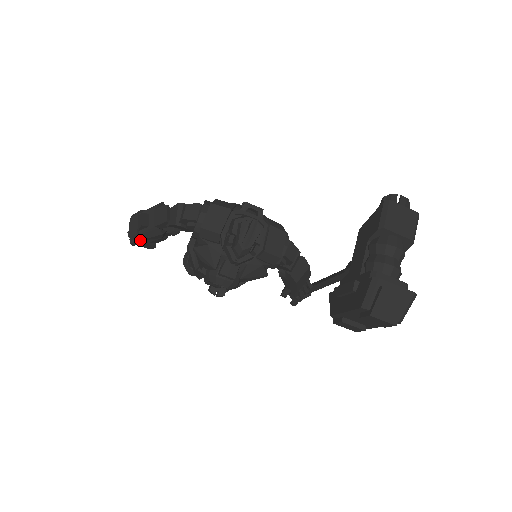
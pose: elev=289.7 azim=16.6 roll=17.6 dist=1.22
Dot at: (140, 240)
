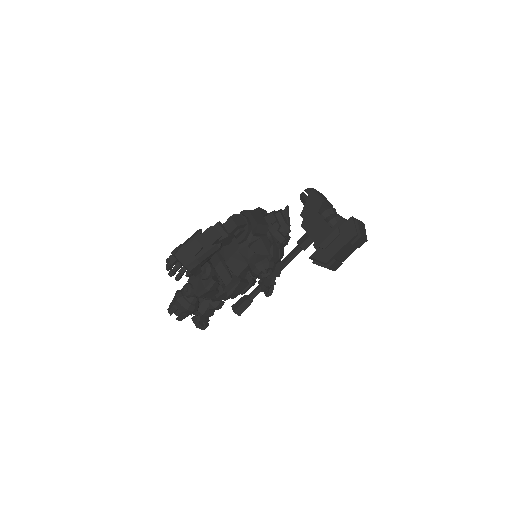
Dot at: (199, 264)
